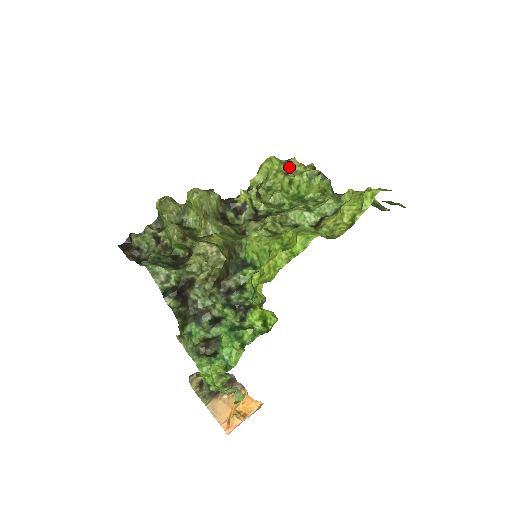
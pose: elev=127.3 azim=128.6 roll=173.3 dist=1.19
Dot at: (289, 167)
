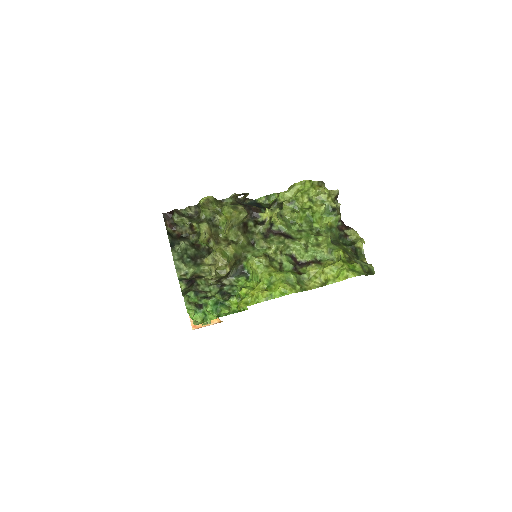
Dot at: (316, 193)
